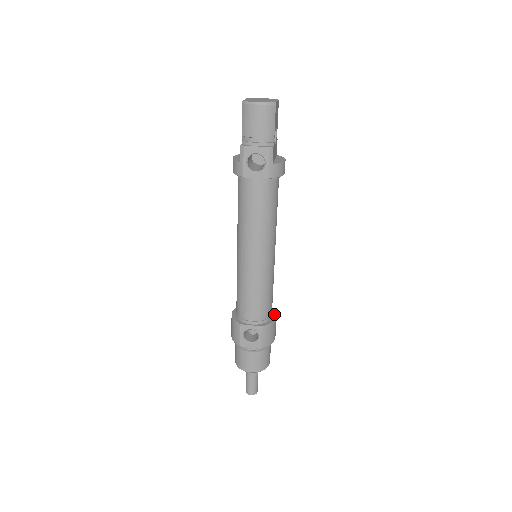
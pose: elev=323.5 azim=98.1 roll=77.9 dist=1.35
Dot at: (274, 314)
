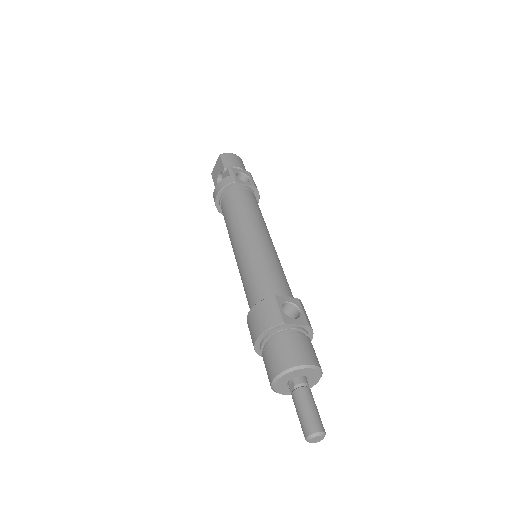
Dot at: occluded
